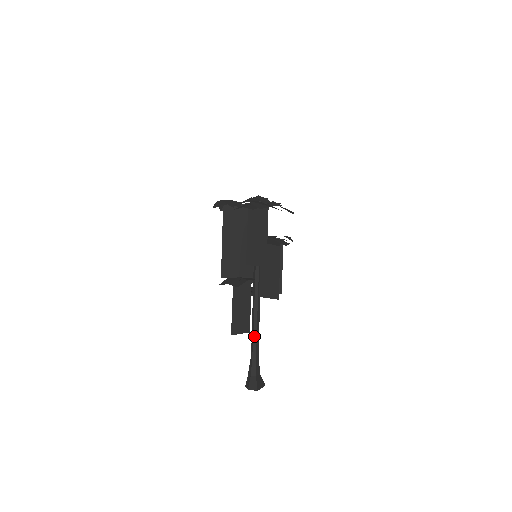
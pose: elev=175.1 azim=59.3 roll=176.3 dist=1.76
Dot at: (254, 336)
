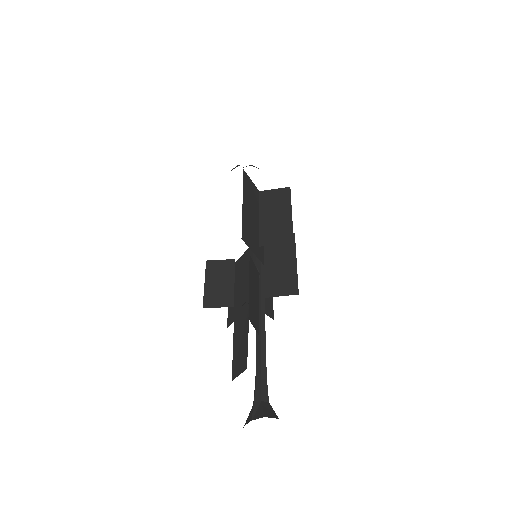
Dot at: (262, 344)
